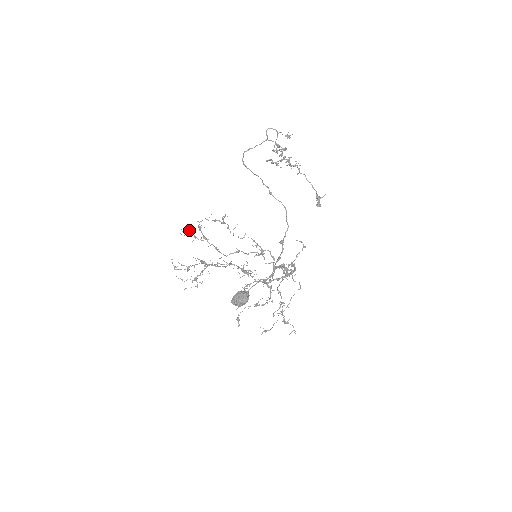
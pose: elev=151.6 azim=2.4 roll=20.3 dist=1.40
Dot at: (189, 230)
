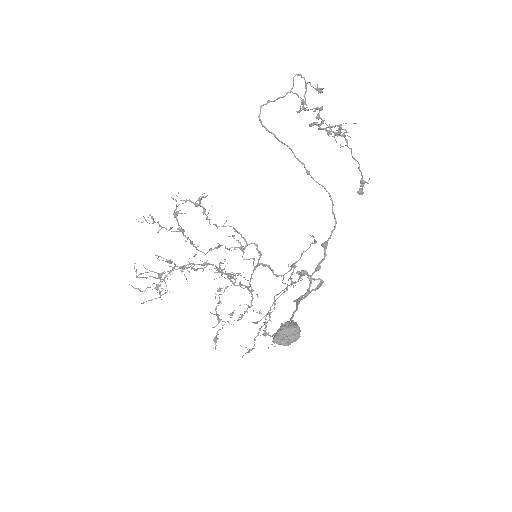
Dot at: (150, 215)
